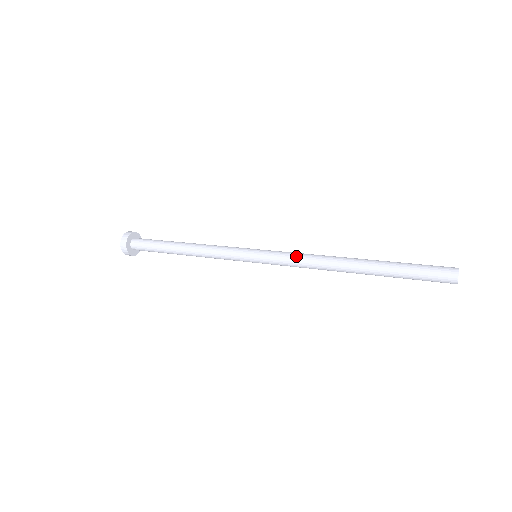
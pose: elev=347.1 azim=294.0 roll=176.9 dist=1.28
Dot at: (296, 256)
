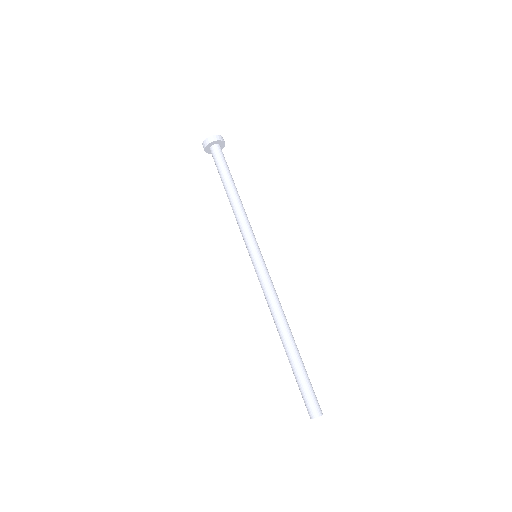
Dot at: (267, 290)
